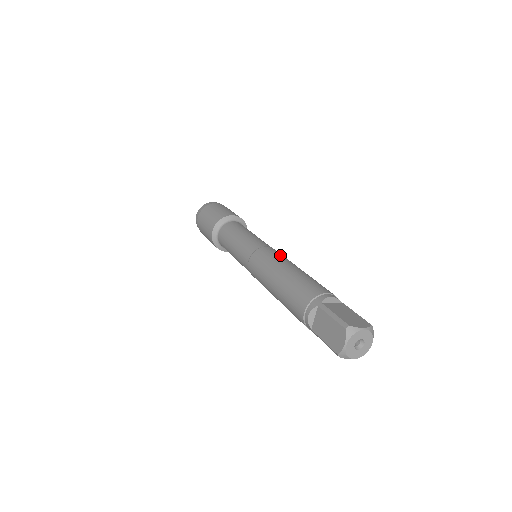
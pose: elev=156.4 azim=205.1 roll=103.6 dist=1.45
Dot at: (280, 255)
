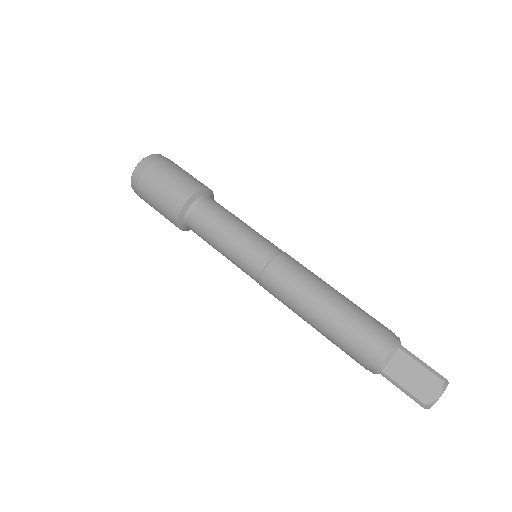
Dot at: occluded
